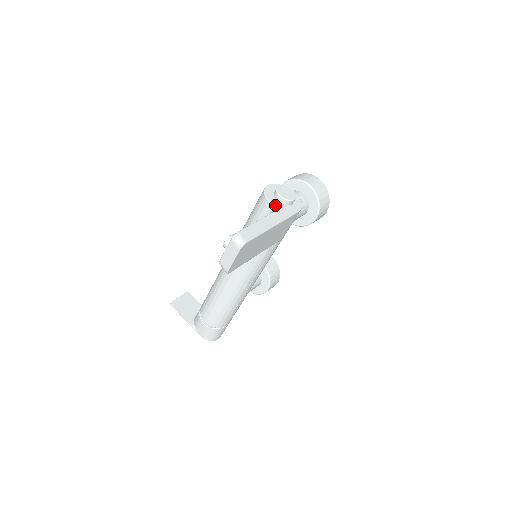
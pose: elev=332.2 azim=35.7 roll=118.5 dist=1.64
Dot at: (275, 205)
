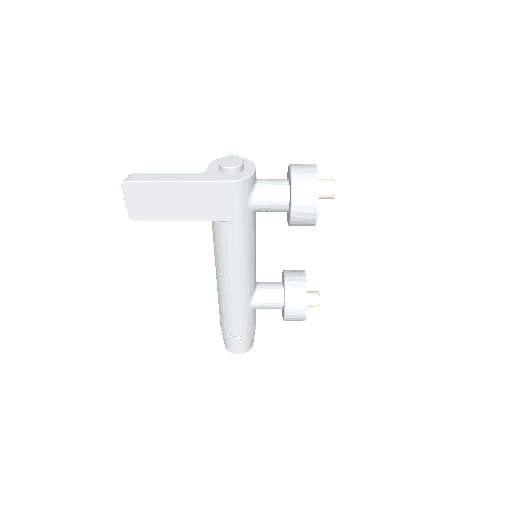
Dot at: (209, 169)
